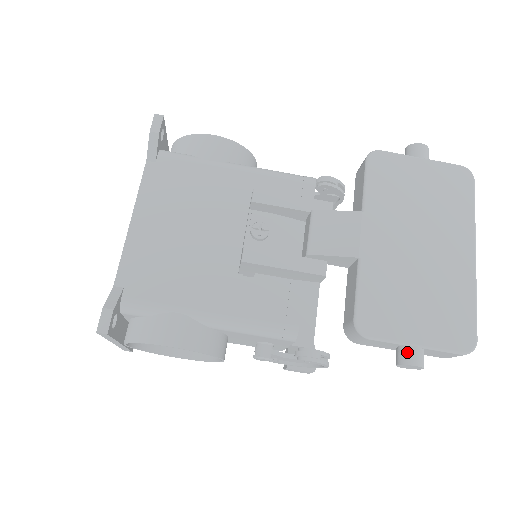
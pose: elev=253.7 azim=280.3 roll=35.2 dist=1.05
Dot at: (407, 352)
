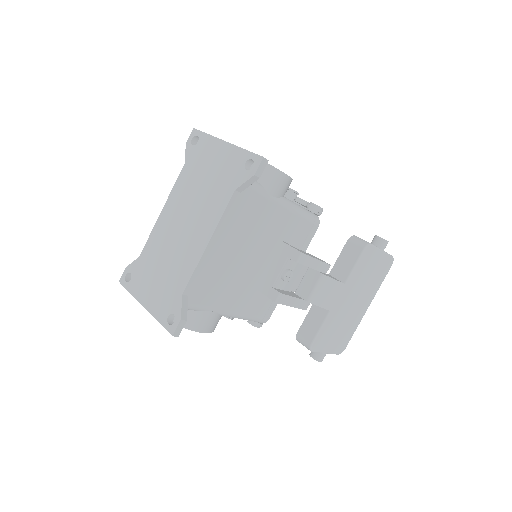
Dot at: (321, 356)
